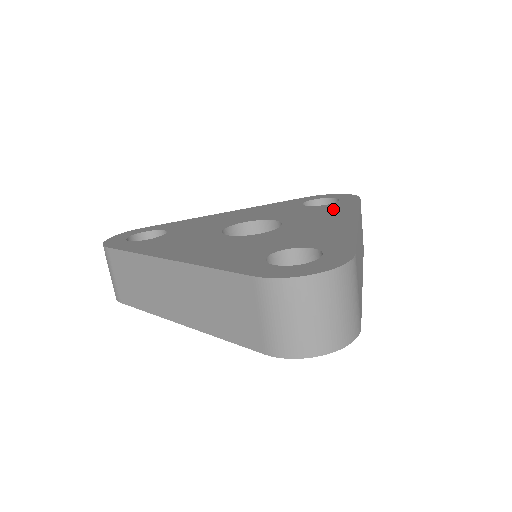
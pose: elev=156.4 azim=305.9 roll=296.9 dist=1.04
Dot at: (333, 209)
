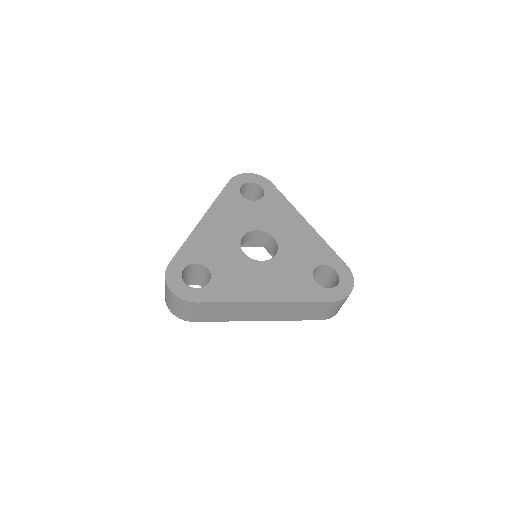
Dot at: (277, 206)
